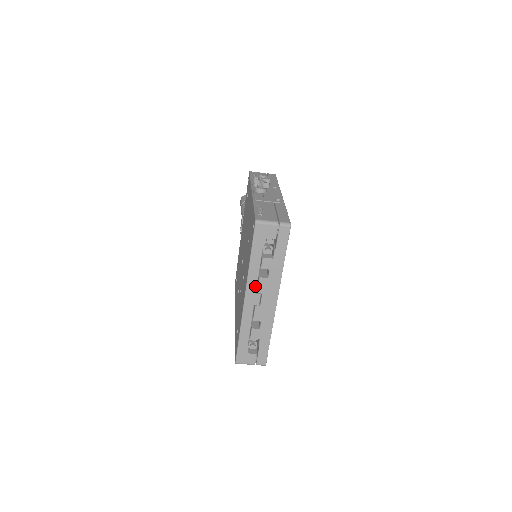
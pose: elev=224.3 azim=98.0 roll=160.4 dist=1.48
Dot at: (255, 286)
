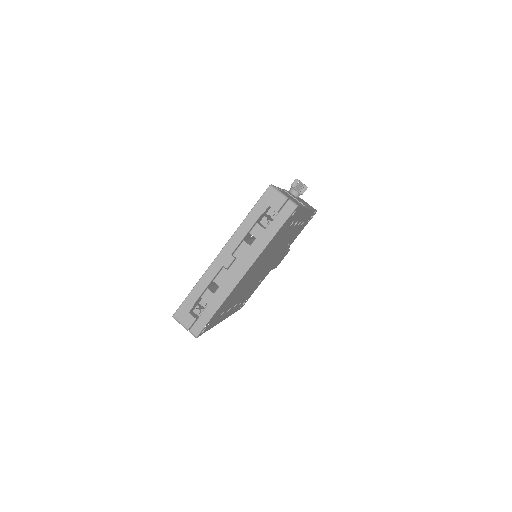
Dot at: (235, 247)
